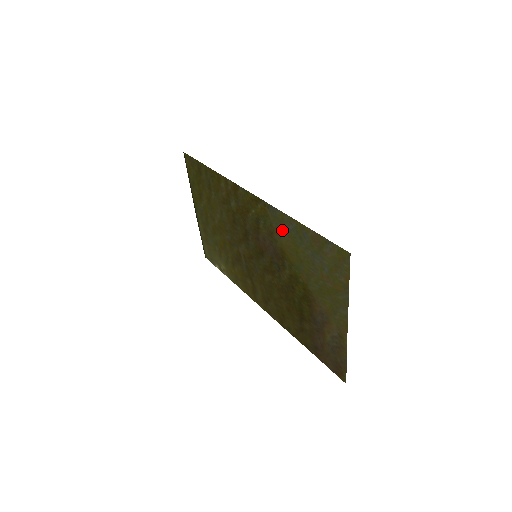
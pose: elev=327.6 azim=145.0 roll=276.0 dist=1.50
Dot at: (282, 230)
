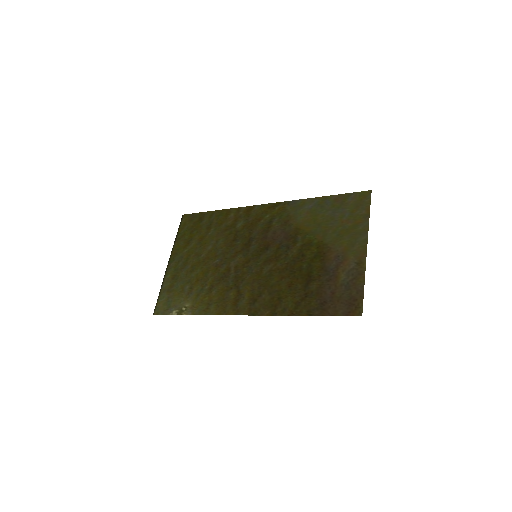
Dot at: (301, 212)
